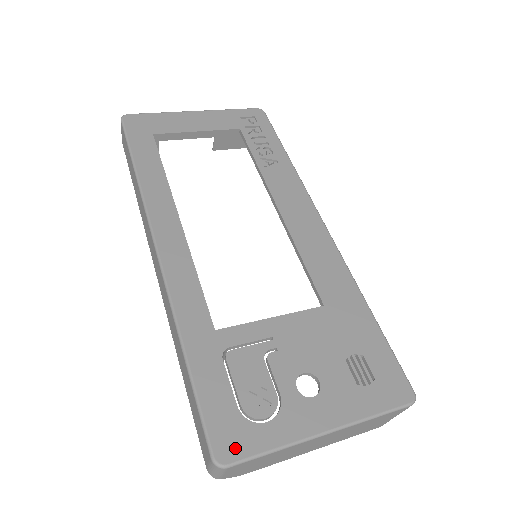
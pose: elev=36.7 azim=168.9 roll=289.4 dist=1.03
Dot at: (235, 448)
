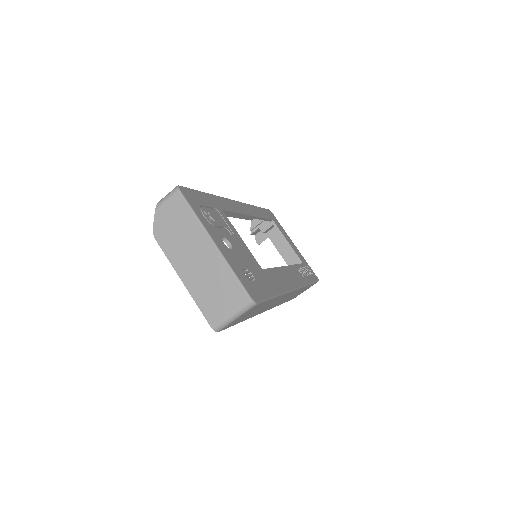
Dot at: (187, 196)
